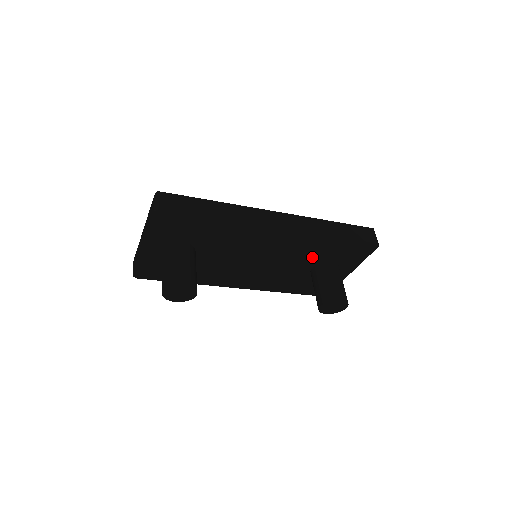
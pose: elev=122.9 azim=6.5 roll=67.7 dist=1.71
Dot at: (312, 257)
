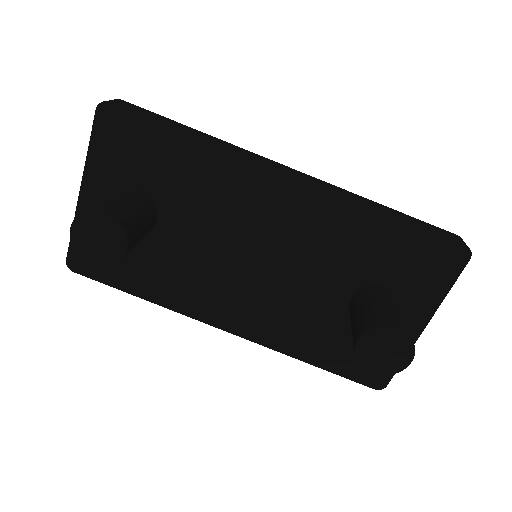
Dot at: (349, 267)
